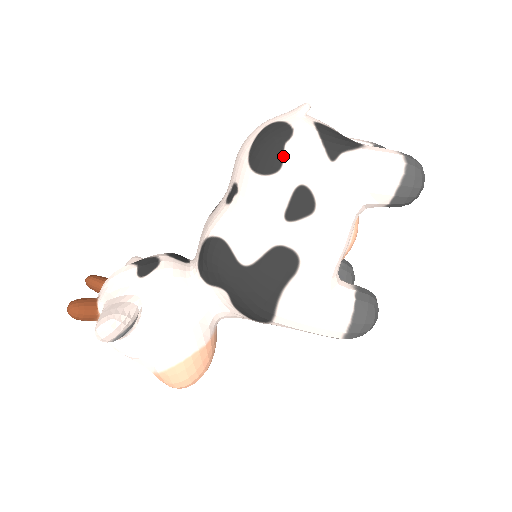
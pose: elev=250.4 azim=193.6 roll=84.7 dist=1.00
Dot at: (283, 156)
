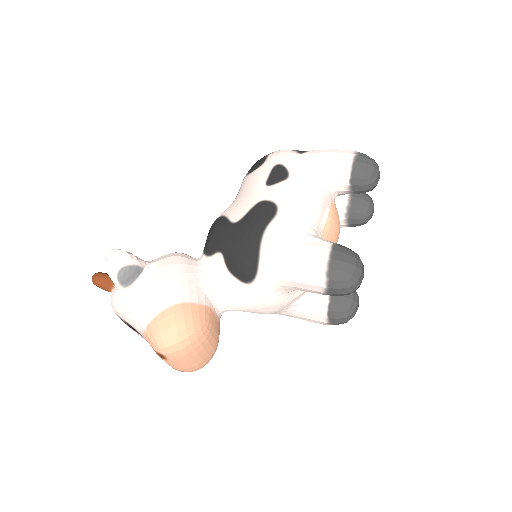
Dot at: (267, 157)
